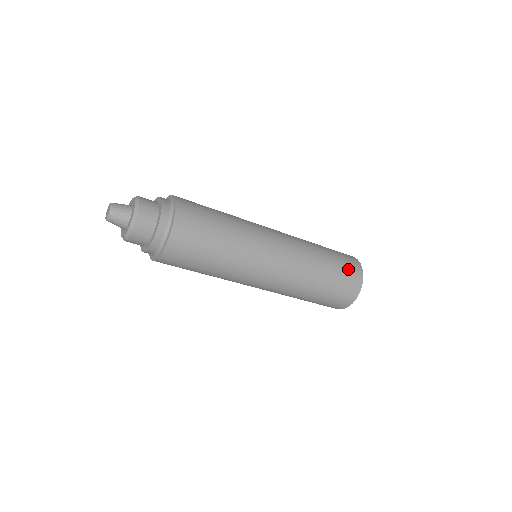
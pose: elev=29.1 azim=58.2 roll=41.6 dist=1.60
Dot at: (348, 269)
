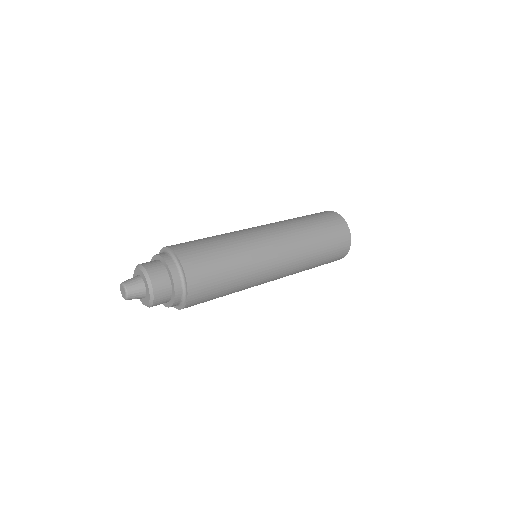
Dot at: (335, 228)
